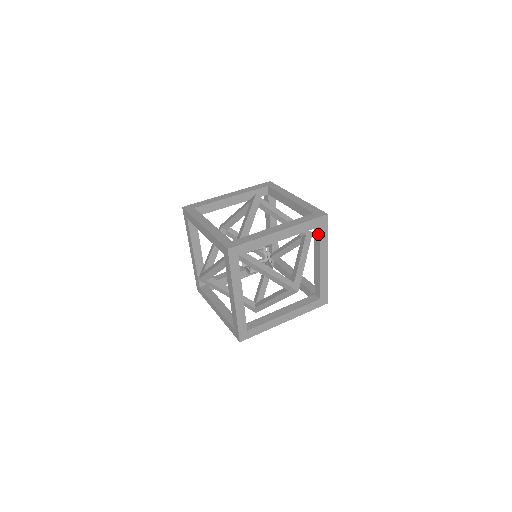
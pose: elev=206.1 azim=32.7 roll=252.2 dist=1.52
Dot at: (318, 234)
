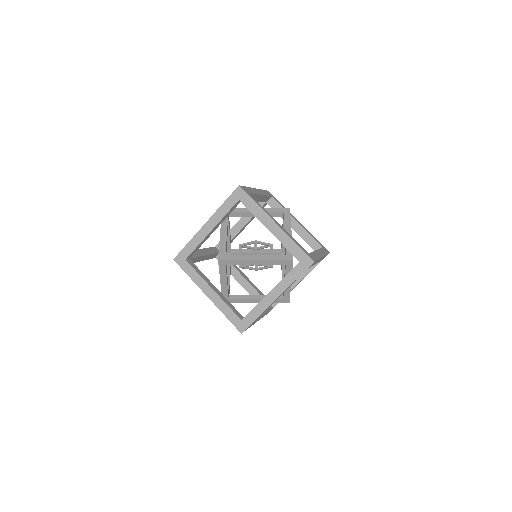
Dot at: occluded
